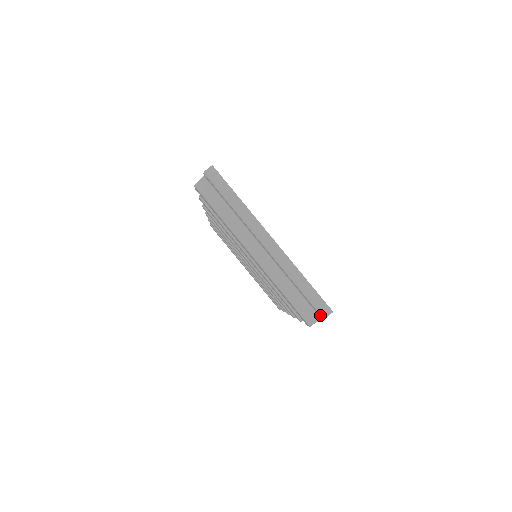
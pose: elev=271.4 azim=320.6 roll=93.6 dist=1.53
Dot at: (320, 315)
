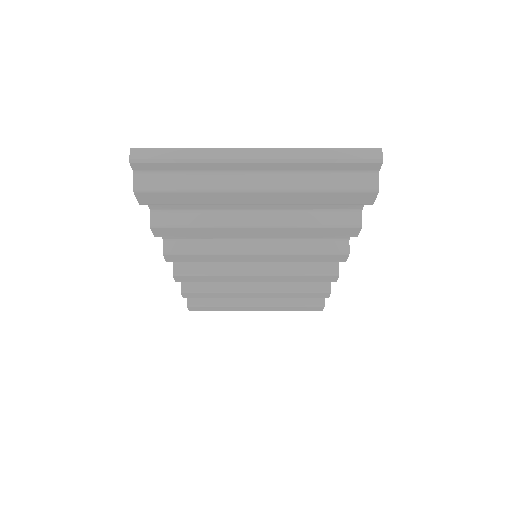
Dot at: (375, 163)
